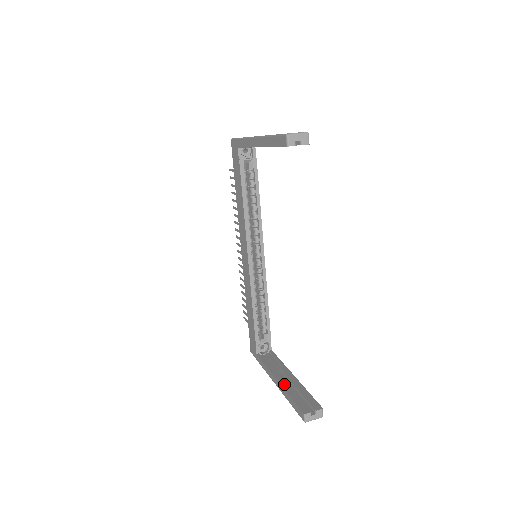
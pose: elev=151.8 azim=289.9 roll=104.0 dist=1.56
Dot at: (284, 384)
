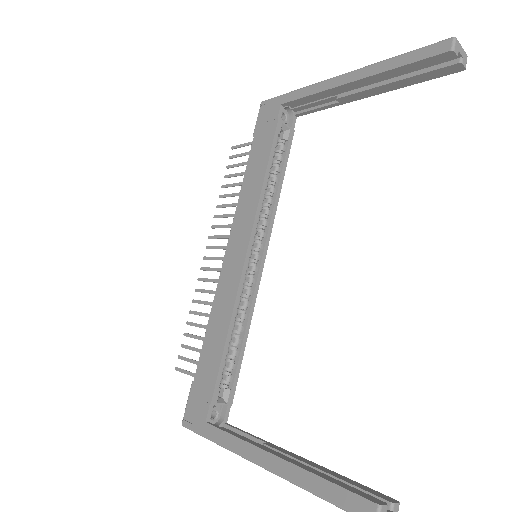
Dot at: (295, 462)
